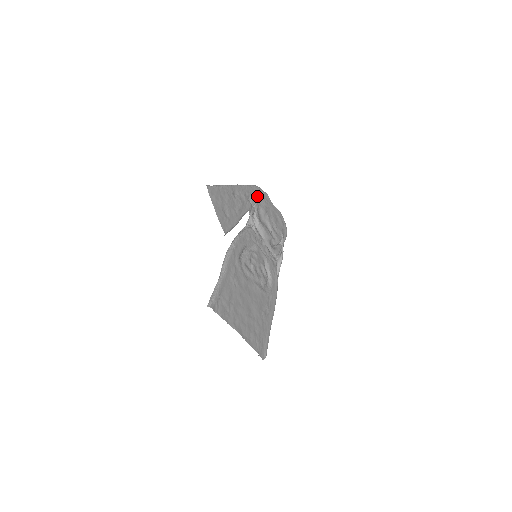
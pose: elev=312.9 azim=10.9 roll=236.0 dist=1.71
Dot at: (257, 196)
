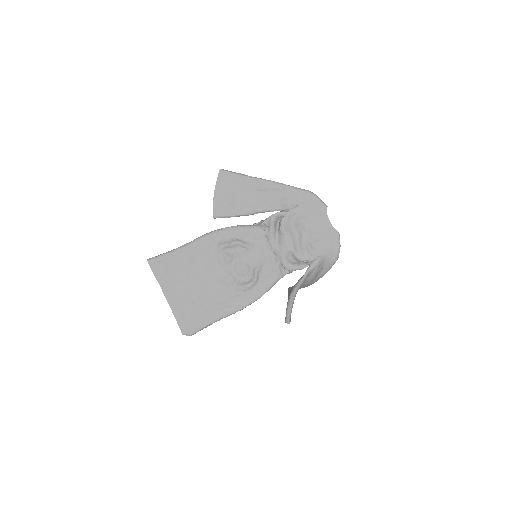
Dot at: (303, 202)
